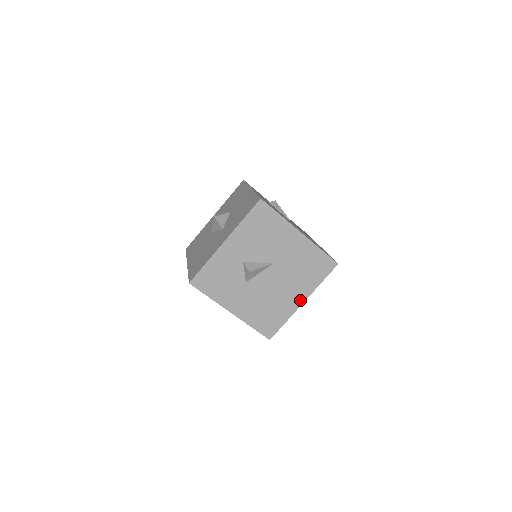
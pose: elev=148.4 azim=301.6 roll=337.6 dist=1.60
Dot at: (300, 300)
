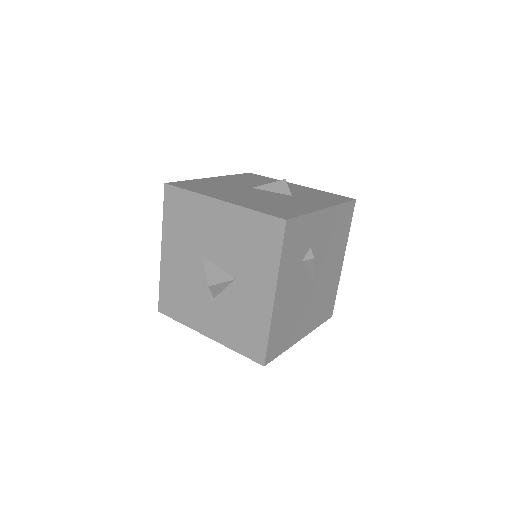
Dot at: occluded
